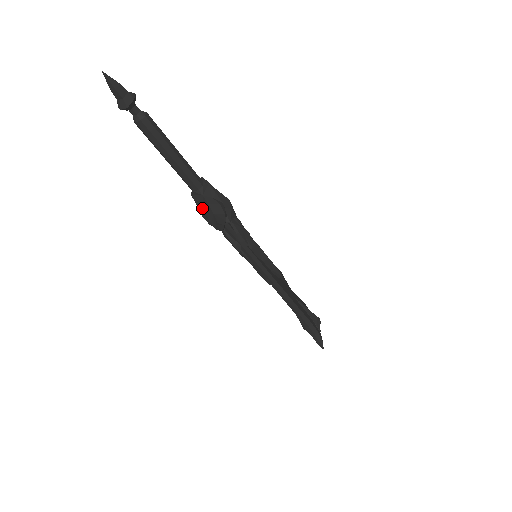
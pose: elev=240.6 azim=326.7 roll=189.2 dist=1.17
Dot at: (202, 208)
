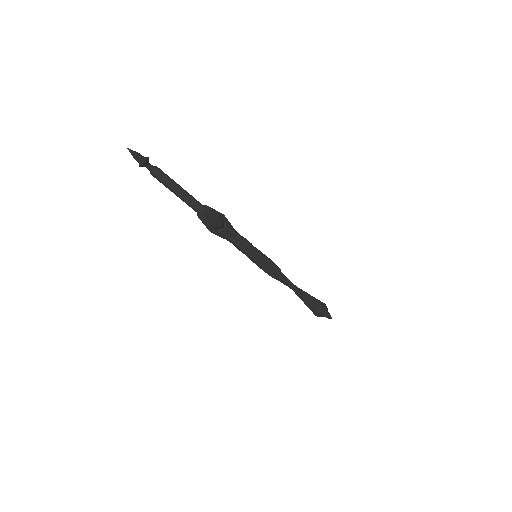
Dot at: (207, 223)
